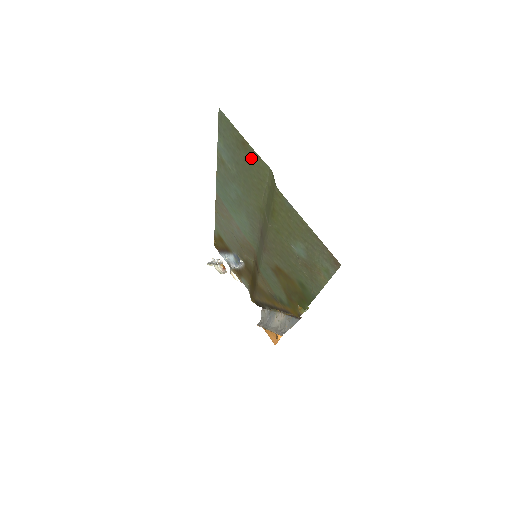
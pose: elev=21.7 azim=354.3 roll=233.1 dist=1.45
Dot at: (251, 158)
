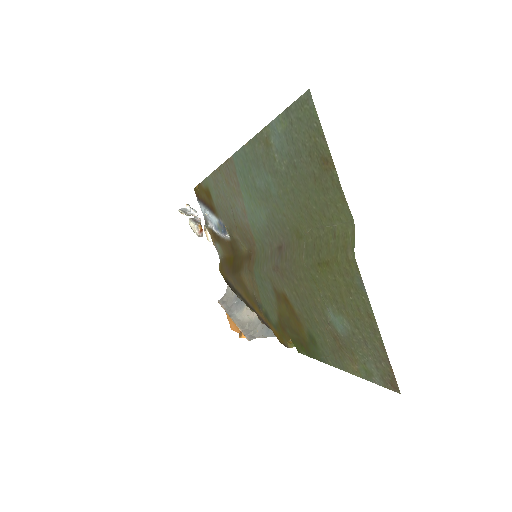
Dot at: (326, 184)
